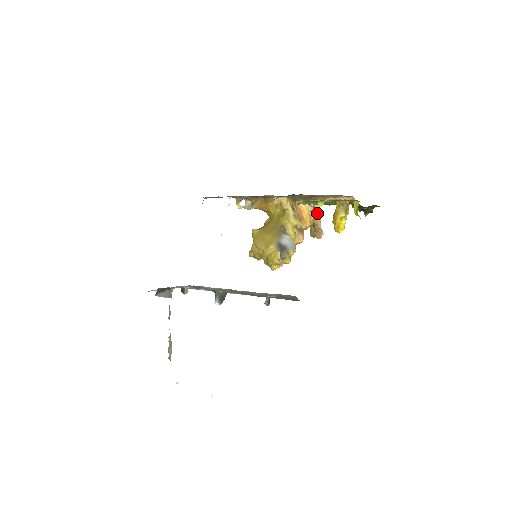
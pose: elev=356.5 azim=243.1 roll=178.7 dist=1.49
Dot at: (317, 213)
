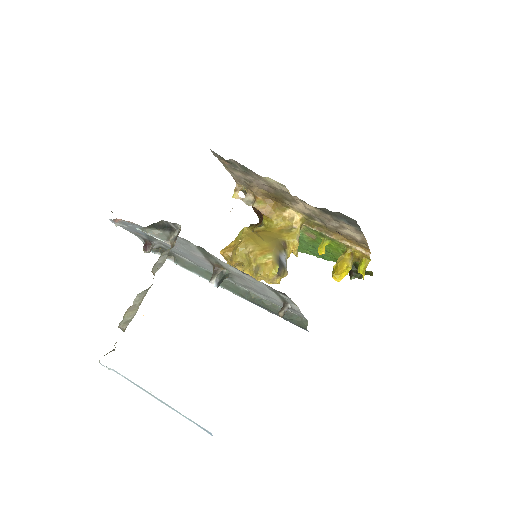
Dot at: (319, 249)
